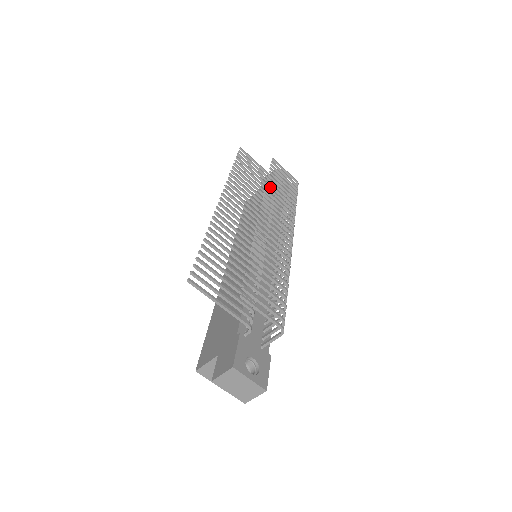
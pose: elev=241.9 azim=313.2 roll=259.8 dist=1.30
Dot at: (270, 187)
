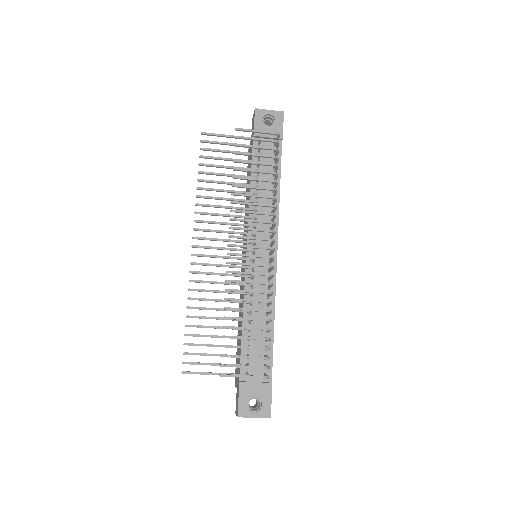
Dot at: occluded
